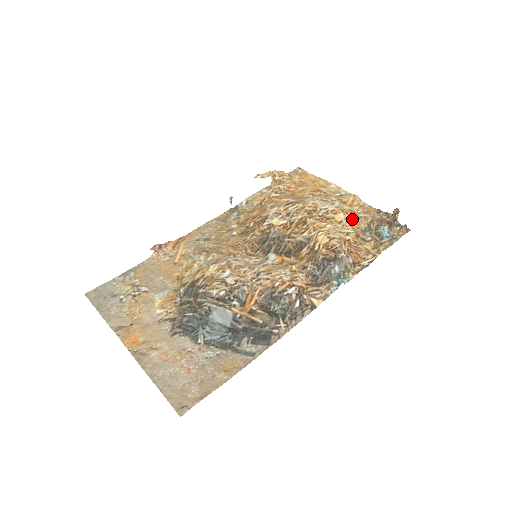
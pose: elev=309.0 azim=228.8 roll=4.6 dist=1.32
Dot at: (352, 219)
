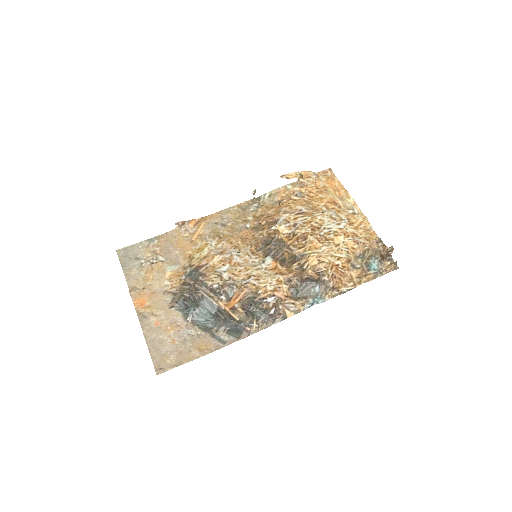
Dot at: (350, 243)
